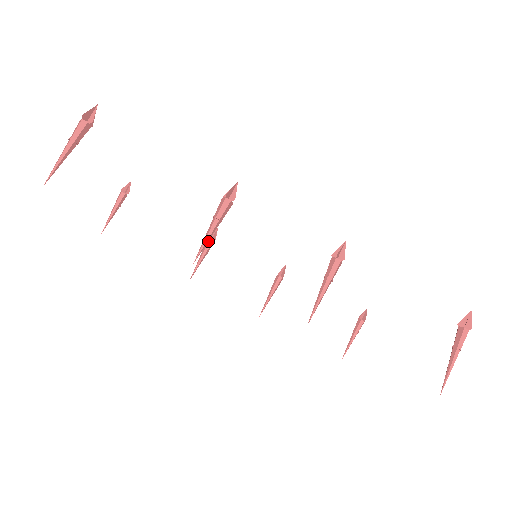
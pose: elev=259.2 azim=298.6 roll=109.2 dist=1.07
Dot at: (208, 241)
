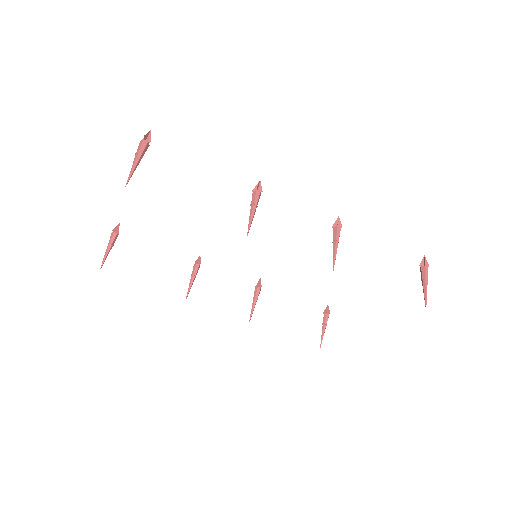
Dot at: (195, 266)
